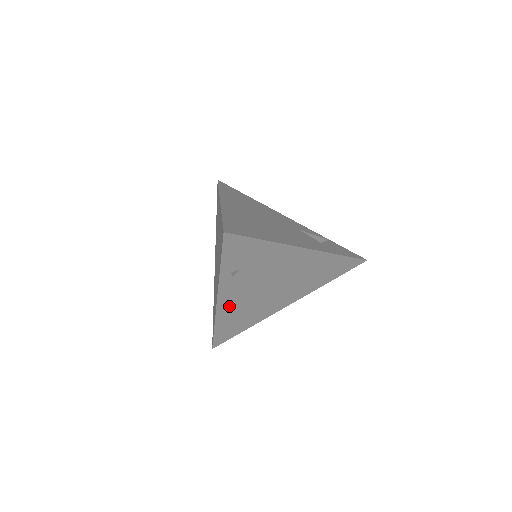
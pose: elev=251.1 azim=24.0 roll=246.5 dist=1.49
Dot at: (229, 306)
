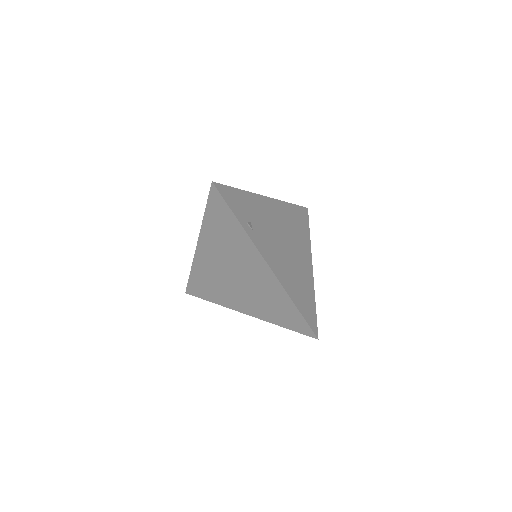
Dot at: (279, 271)
